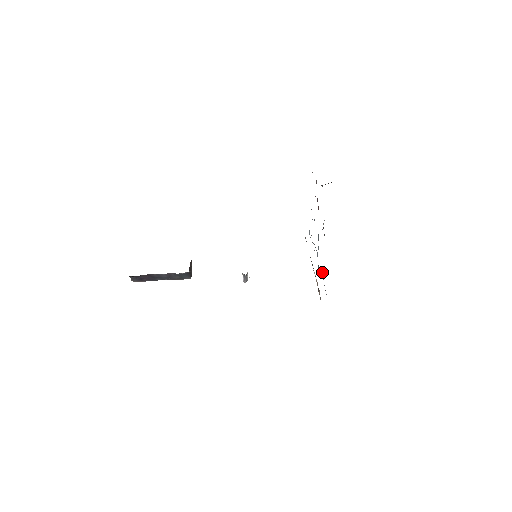
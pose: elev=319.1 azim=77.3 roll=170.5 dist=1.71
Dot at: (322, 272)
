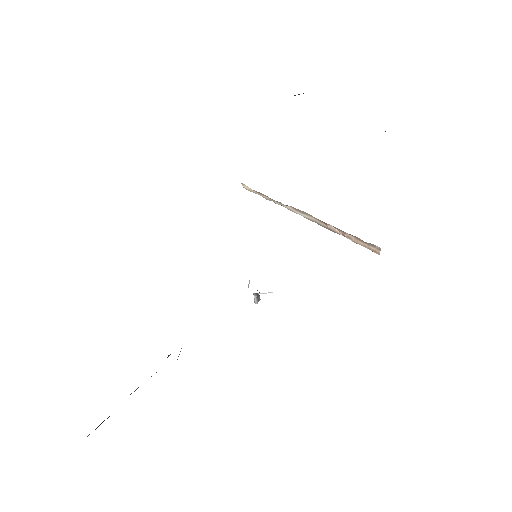
Dot at: occluded
